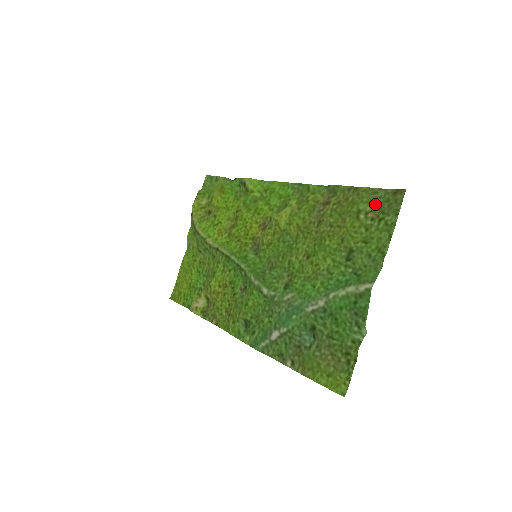
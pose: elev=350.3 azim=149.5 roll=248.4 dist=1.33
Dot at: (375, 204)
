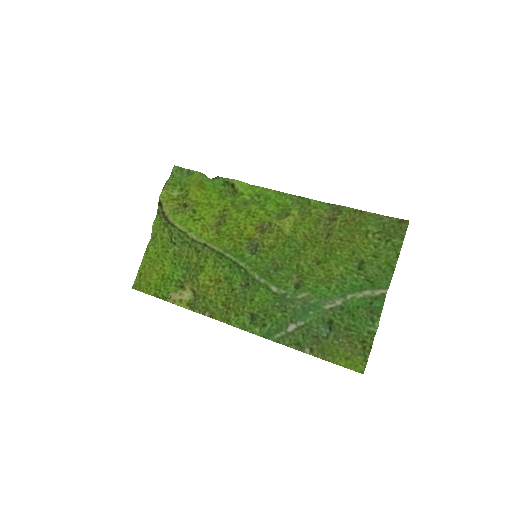
Dot at: (382, 228)
